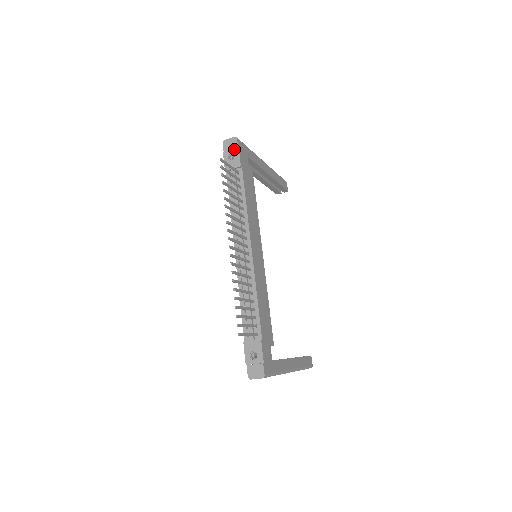
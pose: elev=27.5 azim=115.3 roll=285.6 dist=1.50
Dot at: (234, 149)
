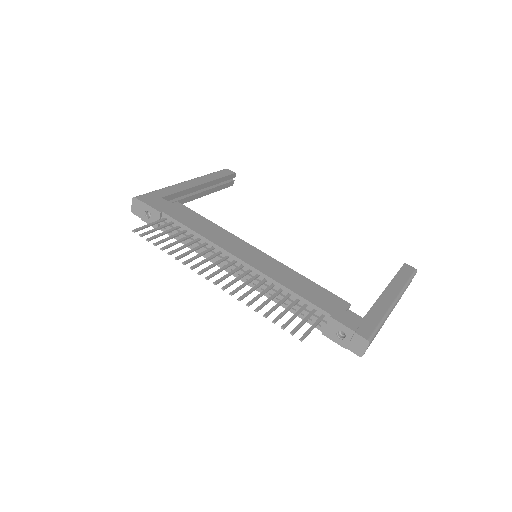
Dot at: (143, 207)
